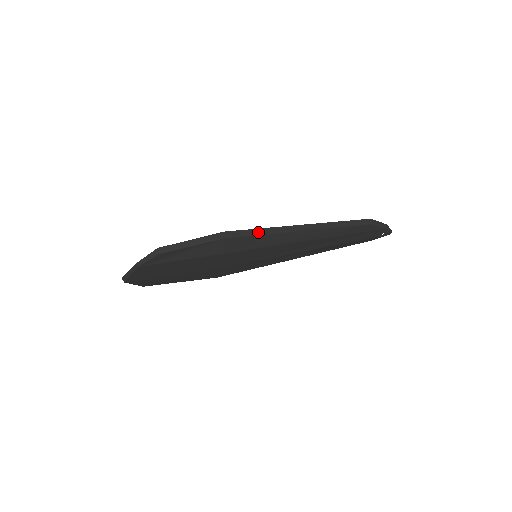
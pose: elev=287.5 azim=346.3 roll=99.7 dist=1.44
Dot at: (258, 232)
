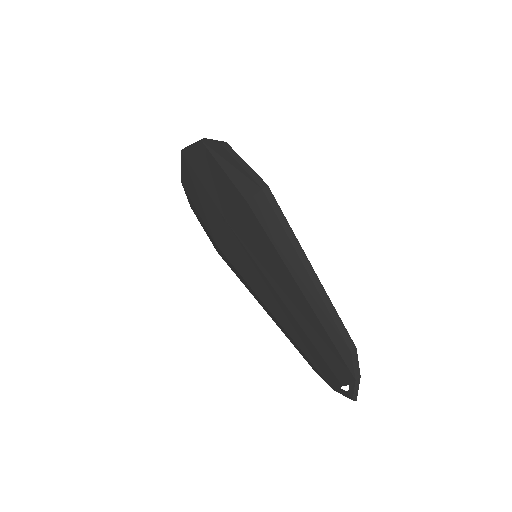
Dot at: (283, 220)
